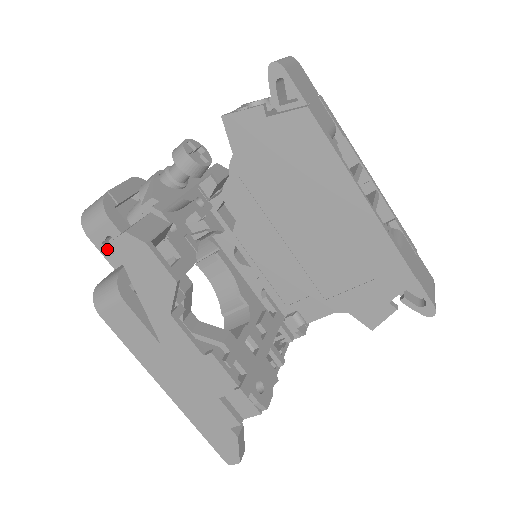
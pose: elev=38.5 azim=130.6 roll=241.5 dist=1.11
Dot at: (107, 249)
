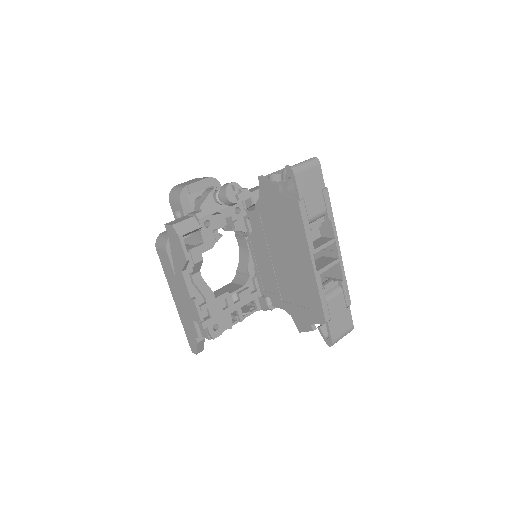
Dot at: (177, 214)
